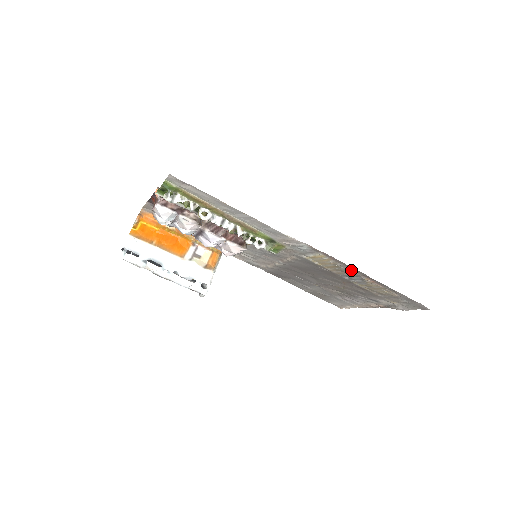
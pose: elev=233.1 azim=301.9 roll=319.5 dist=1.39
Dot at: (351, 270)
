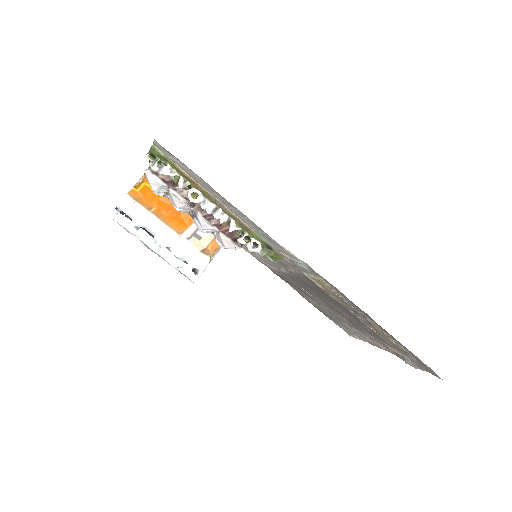
Dot at: (355, 307)
